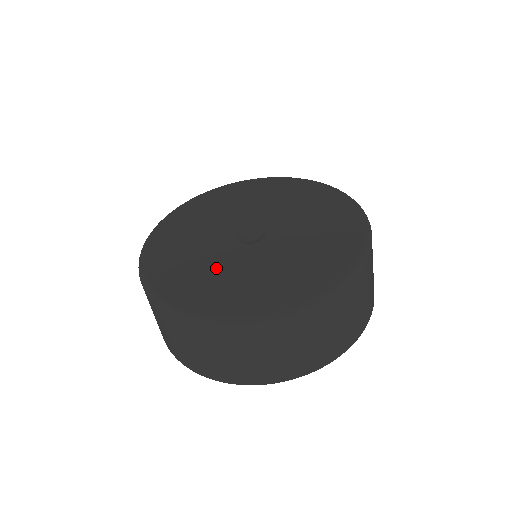
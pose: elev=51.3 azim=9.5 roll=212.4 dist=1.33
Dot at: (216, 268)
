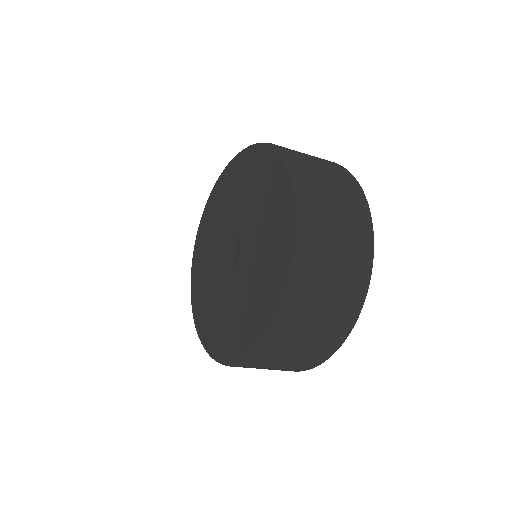
Dot at: (212, 290)
